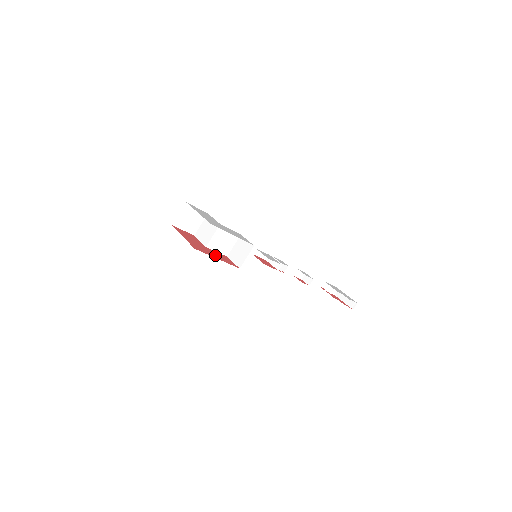
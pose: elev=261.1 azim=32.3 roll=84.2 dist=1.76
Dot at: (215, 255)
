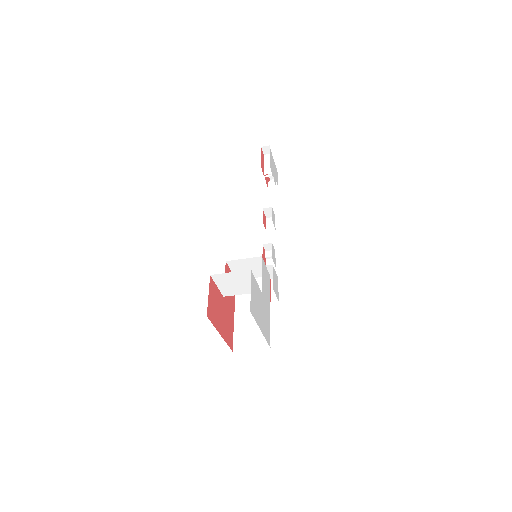
Dot at: (231, 305)
